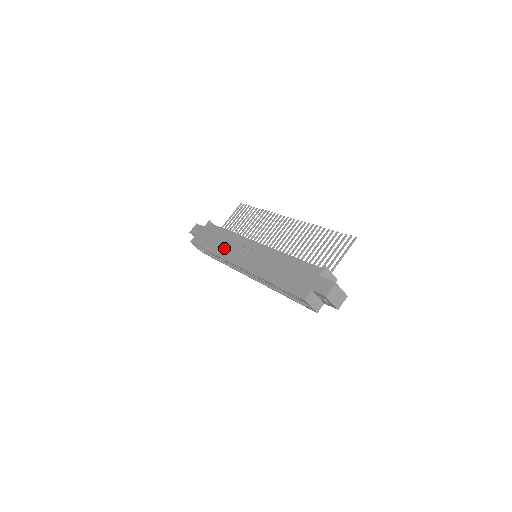
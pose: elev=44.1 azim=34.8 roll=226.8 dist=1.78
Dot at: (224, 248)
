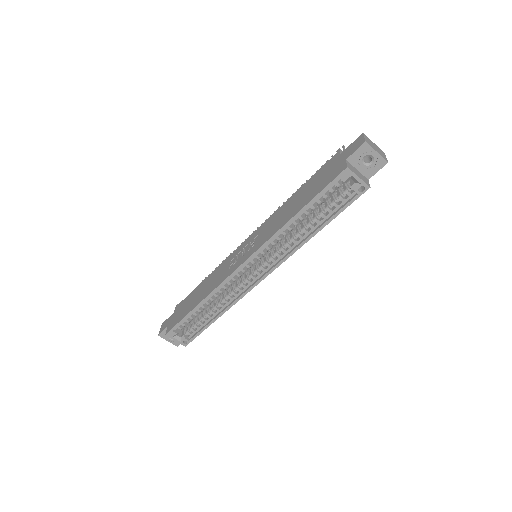
Dot at: (213, 283)
